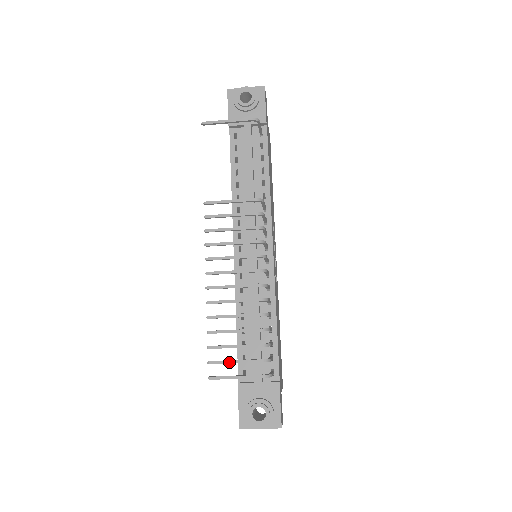
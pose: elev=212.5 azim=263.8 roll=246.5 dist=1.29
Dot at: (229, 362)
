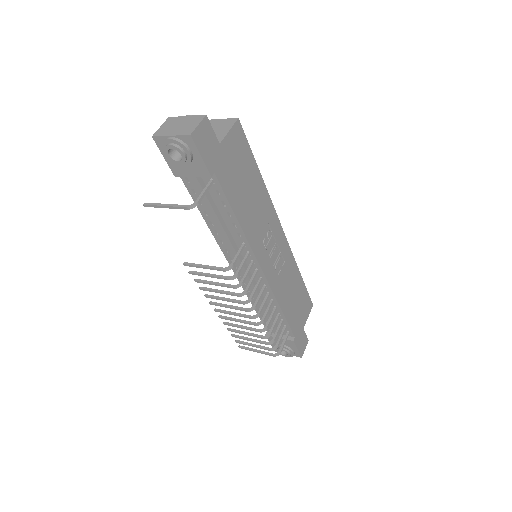
Dot at: (248, 345)
